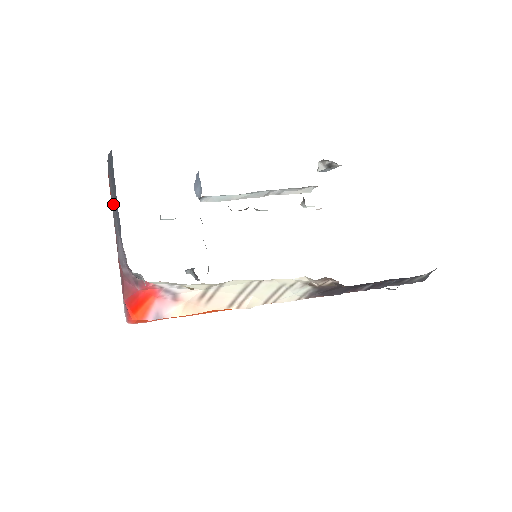
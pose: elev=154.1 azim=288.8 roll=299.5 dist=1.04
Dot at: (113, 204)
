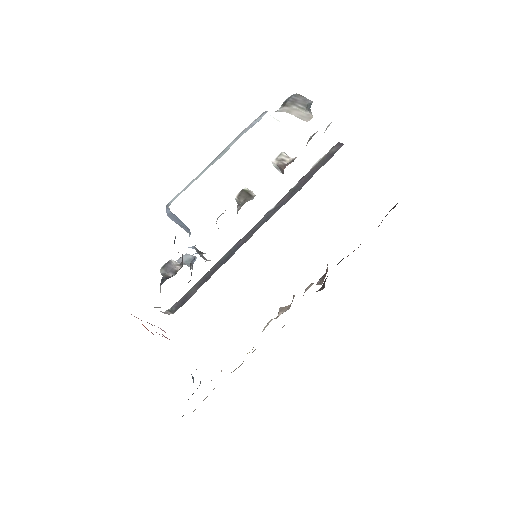
Dot at: occluded
